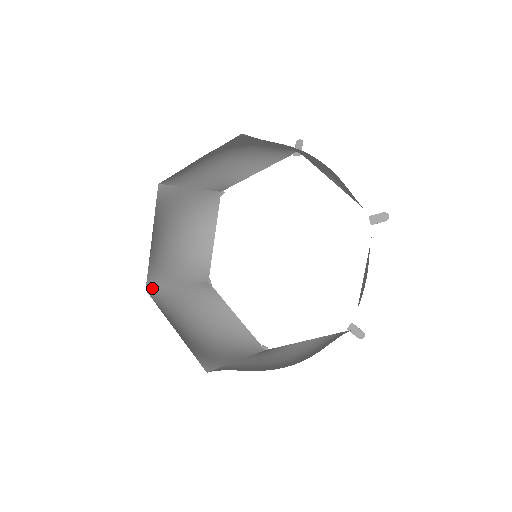
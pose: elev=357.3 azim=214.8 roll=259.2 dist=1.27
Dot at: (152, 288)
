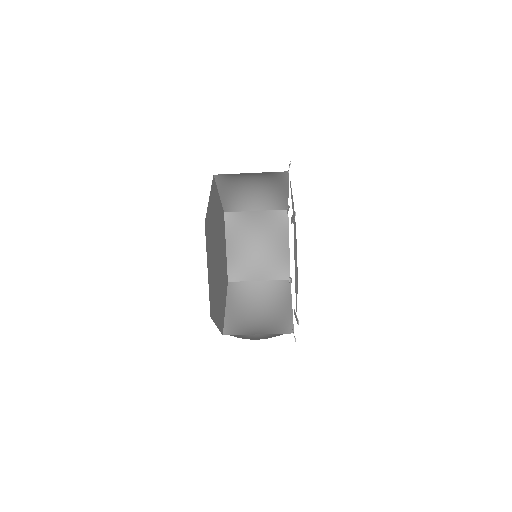
Dot at: occluded
